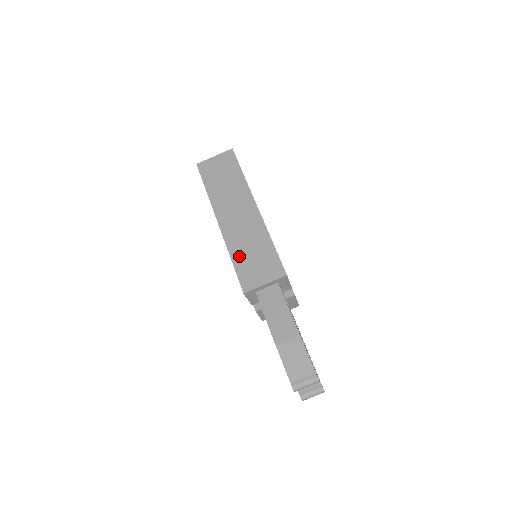
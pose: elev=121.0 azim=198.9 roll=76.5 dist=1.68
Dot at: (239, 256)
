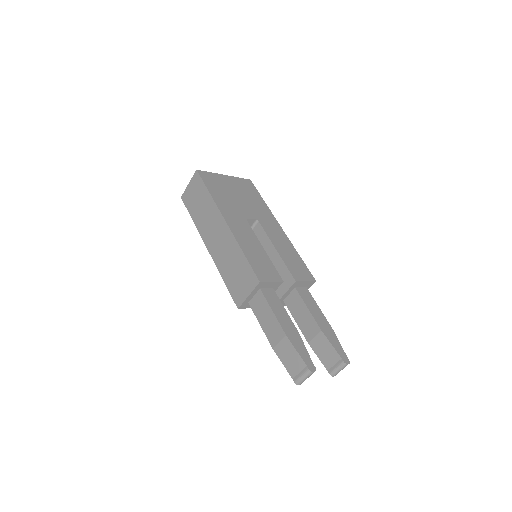
Dot at: (226, 275)
